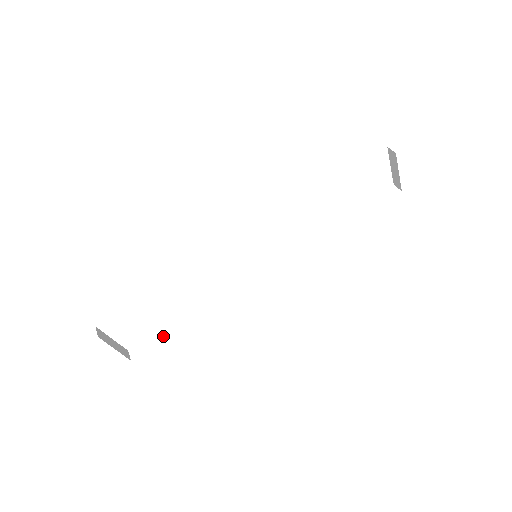
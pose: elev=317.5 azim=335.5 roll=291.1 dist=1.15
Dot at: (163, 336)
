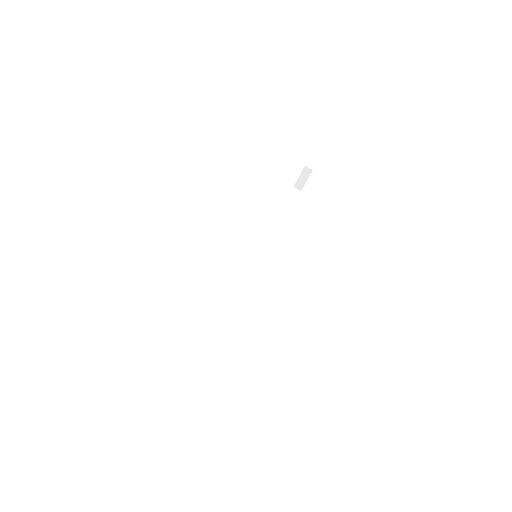
Dot at: (208, 339)
